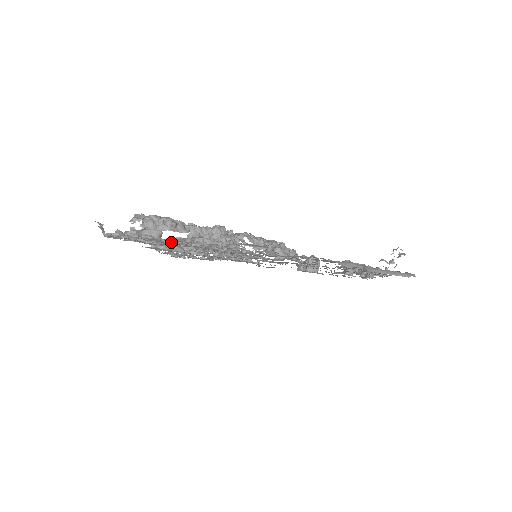
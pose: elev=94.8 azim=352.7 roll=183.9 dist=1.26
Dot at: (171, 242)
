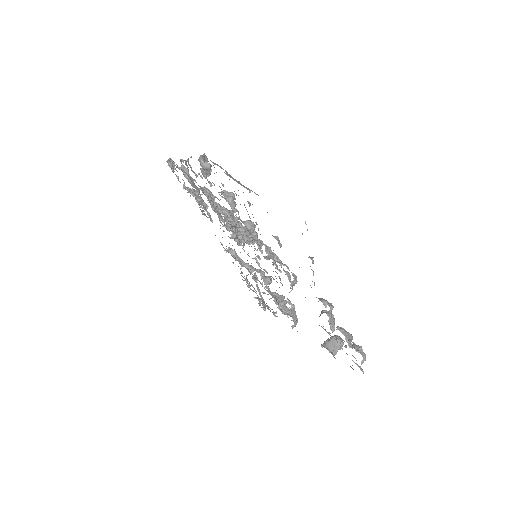
Dot at: (184, 172)
